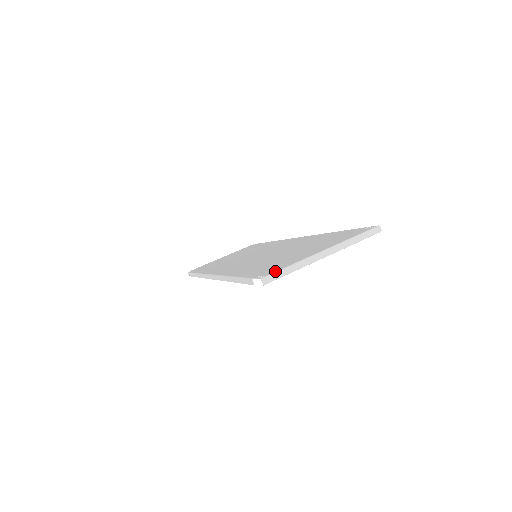
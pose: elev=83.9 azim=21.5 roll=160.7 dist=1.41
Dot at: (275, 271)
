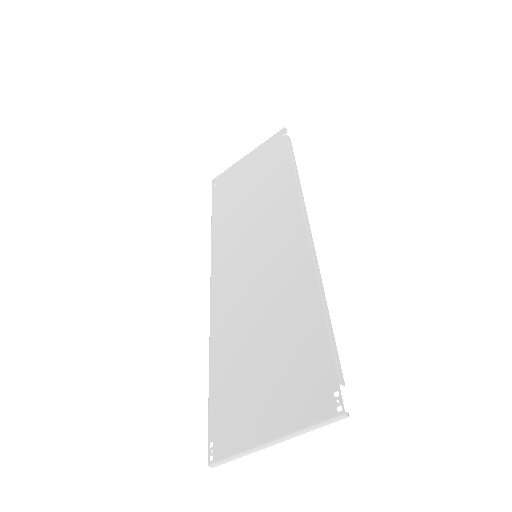
Dot at: (222, 456)
